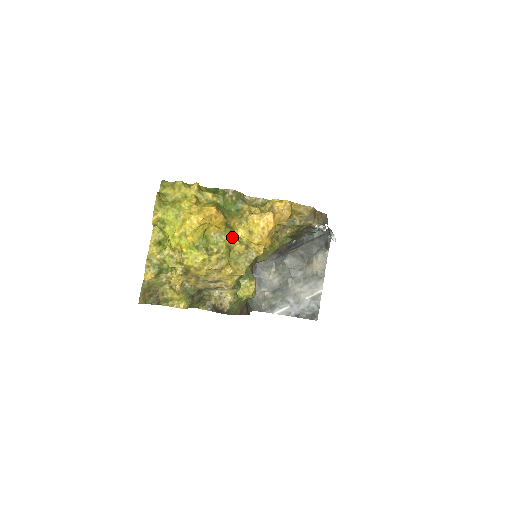
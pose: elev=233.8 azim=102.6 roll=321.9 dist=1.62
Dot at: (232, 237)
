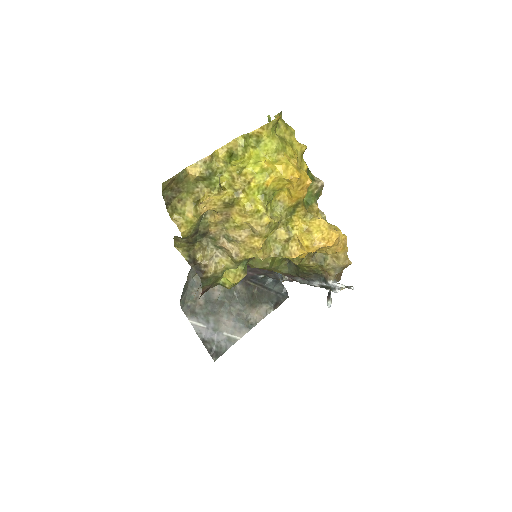
Dot at: (286, 219)
